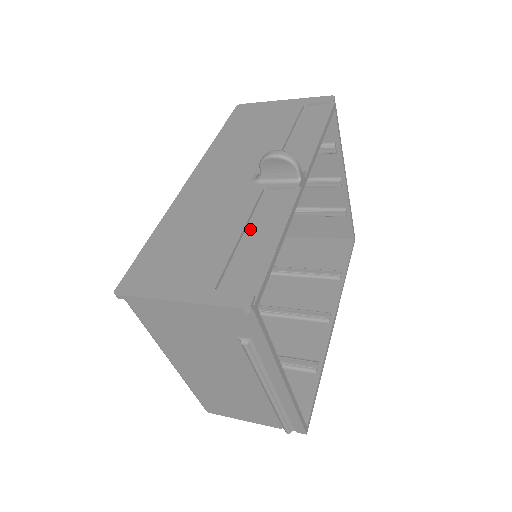
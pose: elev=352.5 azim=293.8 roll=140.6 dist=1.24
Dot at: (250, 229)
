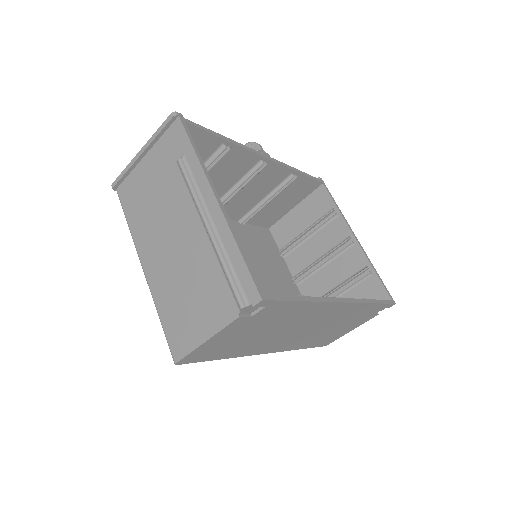
Dot at: occluded
